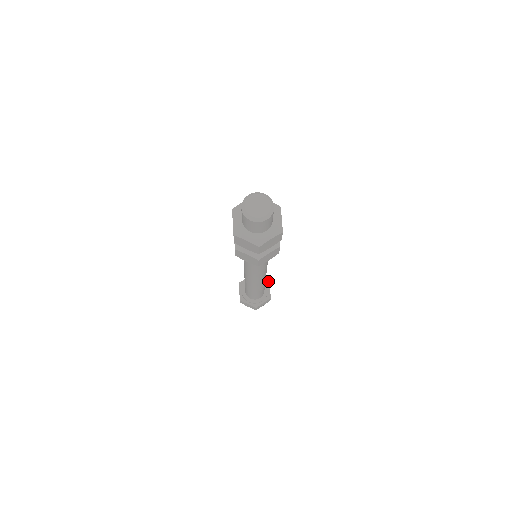
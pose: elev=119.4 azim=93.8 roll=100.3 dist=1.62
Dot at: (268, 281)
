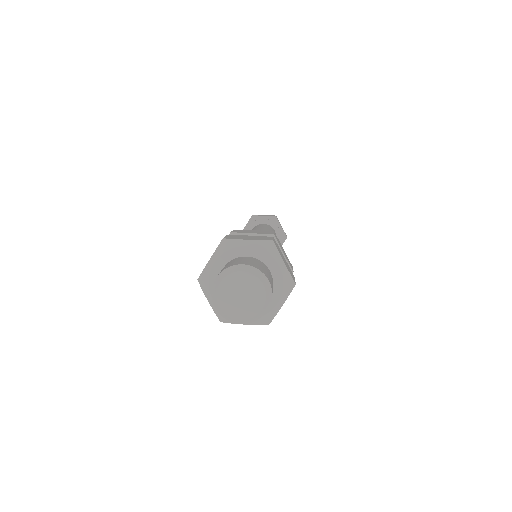
Dot at: (286, 236)
